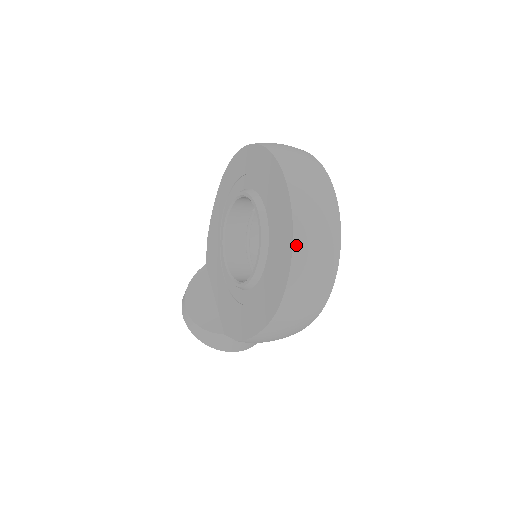
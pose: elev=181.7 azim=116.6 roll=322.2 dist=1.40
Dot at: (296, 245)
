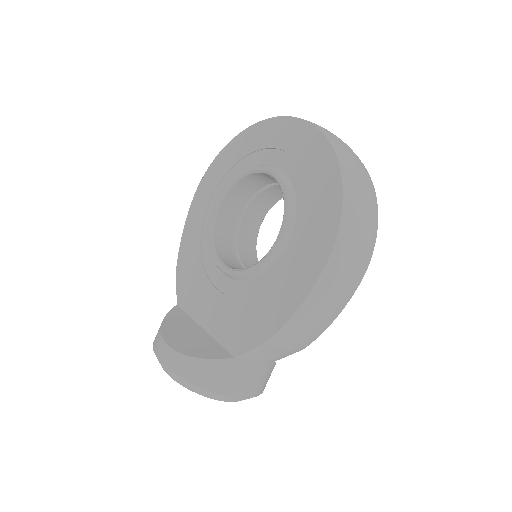
Dot at: (341, 163)
